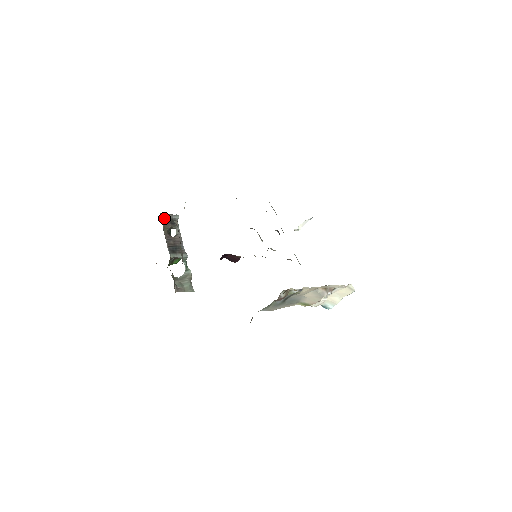
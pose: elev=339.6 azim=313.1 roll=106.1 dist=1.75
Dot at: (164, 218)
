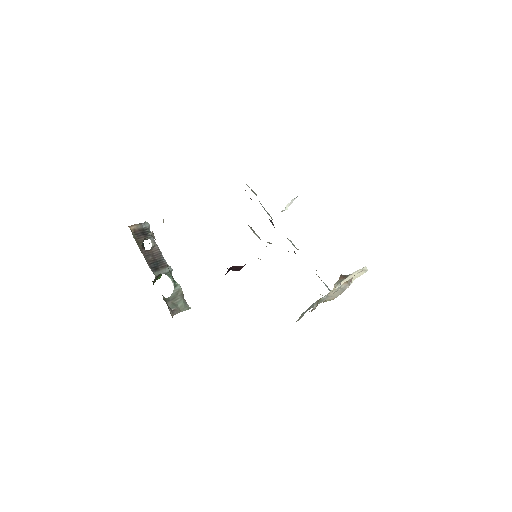
Dot at: (134, 231)
